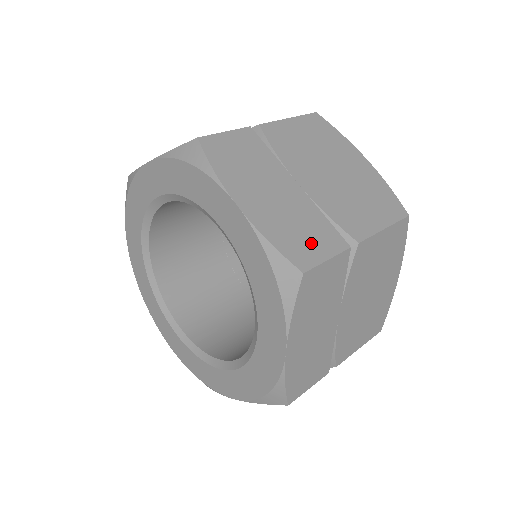
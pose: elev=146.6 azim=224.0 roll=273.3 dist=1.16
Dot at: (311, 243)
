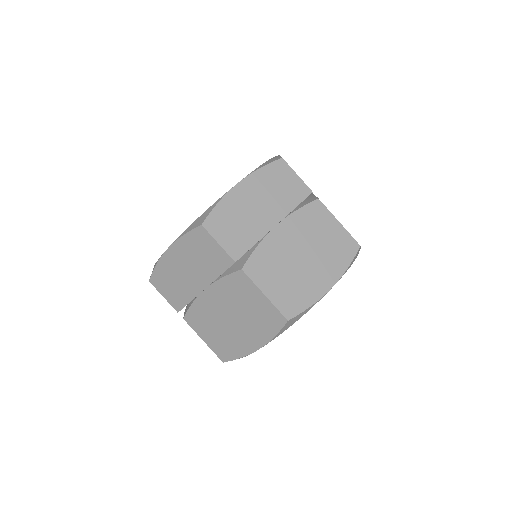
Dot at: occluded
